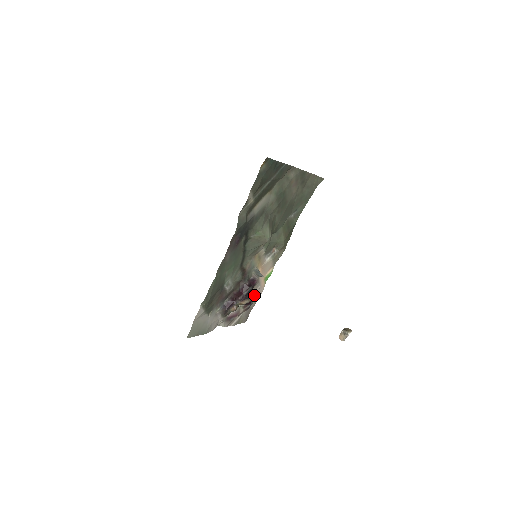
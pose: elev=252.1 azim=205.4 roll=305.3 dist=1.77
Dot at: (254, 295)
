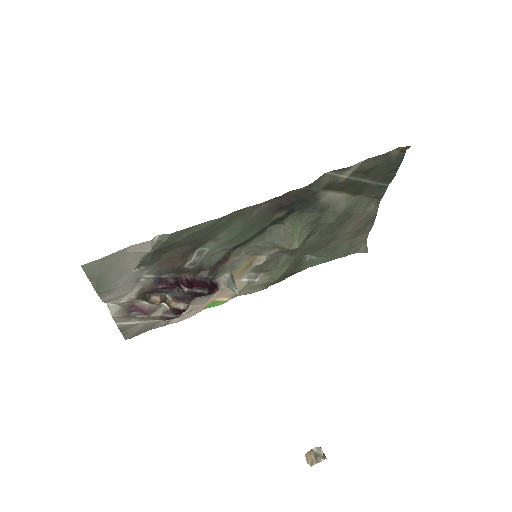
Dot at: occluded
